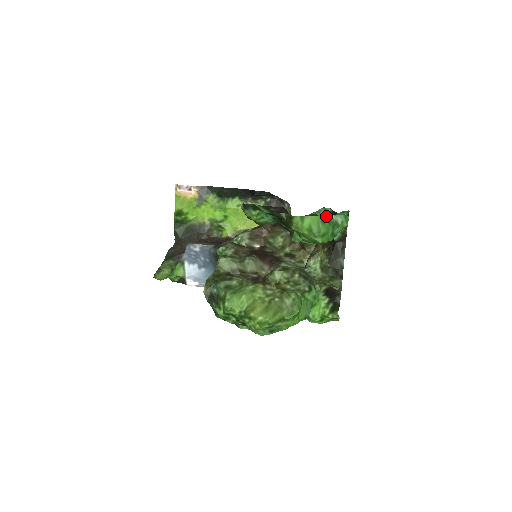
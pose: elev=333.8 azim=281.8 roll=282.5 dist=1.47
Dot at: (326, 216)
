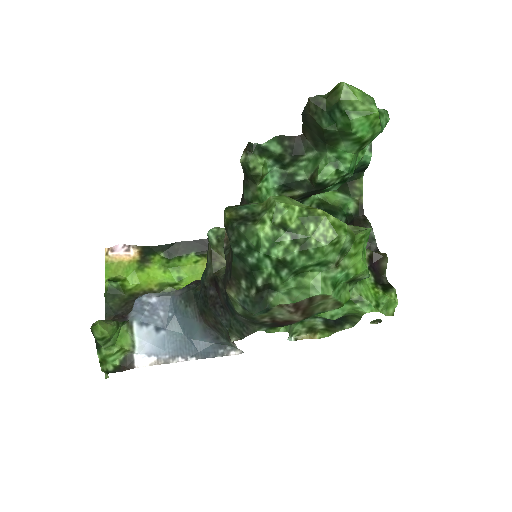
Dot at: occluded
